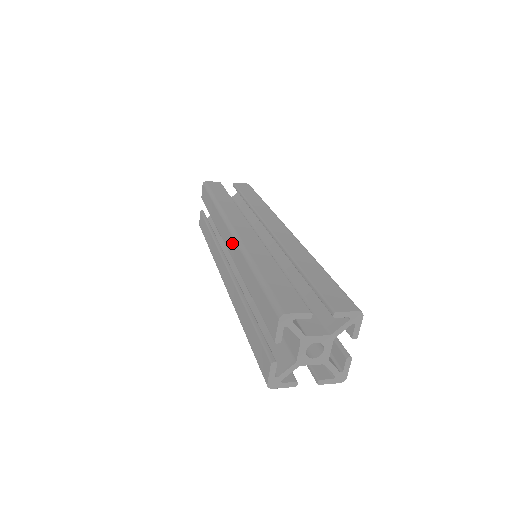
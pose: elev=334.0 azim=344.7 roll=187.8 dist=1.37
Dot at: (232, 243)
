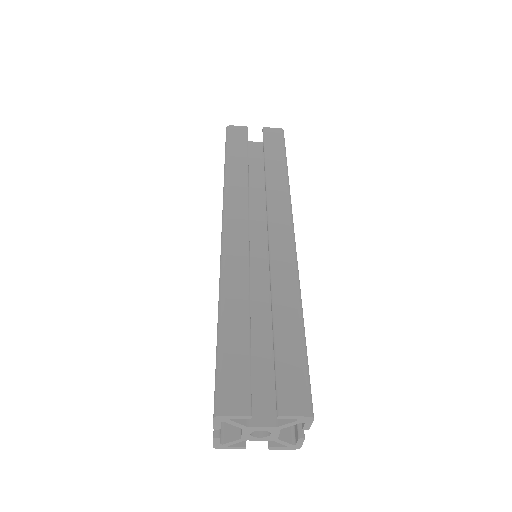
Dot at: (220, 255)
